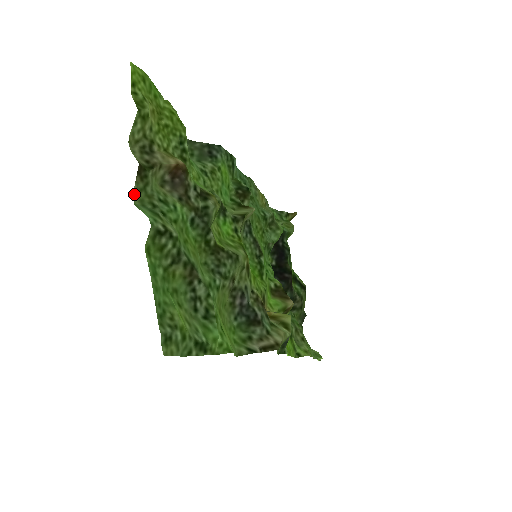
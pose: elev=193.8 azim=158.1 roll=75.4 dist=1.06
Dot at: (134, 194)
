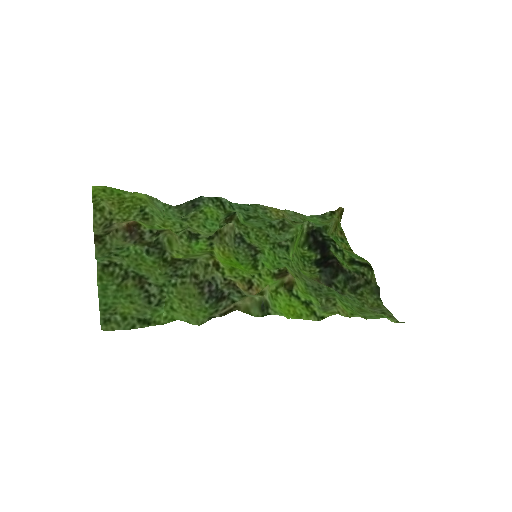
Dot at: (96, 252)
